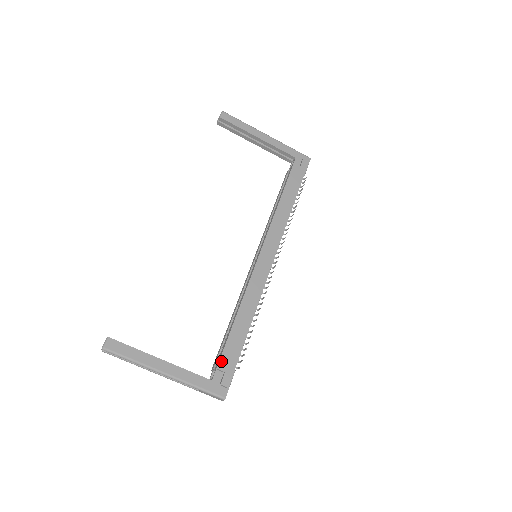
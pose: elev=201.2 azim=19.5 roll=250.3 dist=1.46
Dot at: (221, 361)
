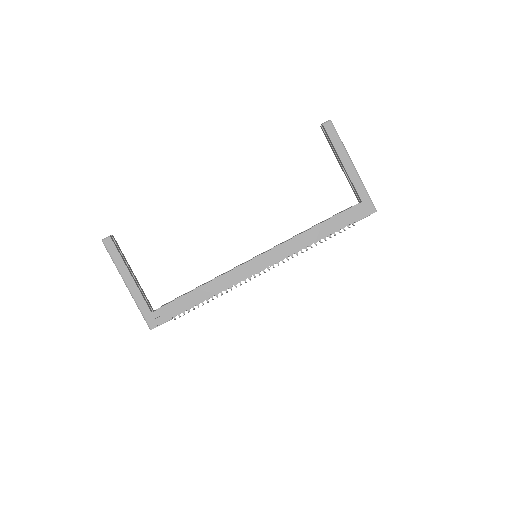
Dot at: (166, 306)
